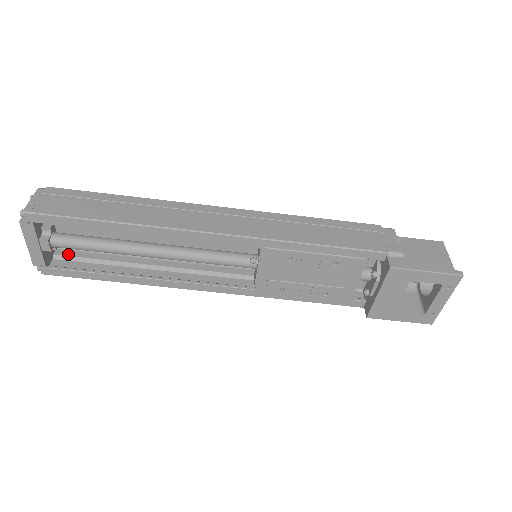
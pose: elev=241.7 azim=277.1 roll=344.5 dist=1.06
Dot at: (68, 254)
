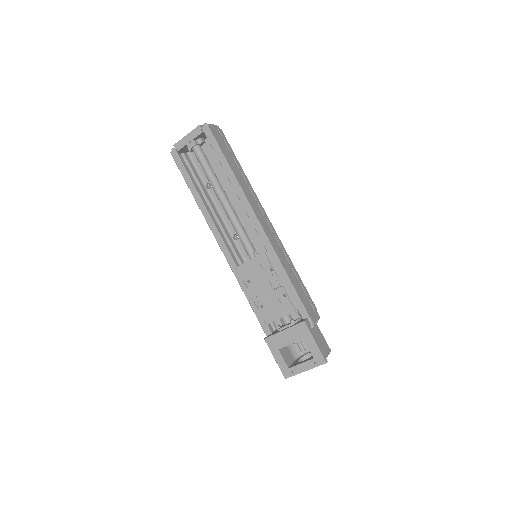
Dot at: (188, 160)
